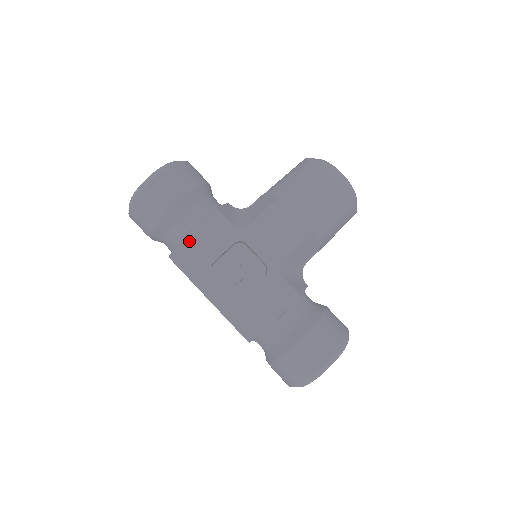
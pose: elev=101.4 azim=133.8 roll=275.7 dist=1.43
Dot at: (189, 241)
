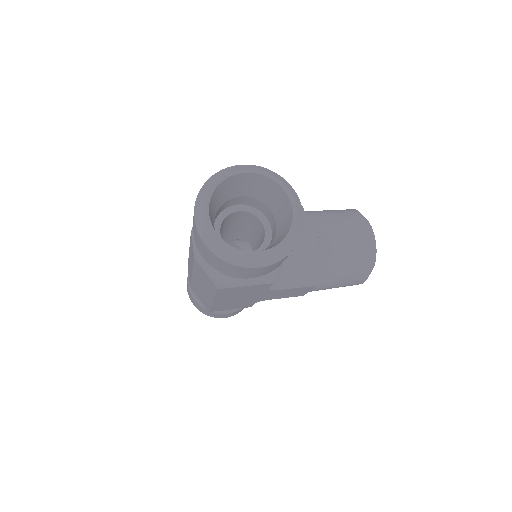
Dot at: occluded
